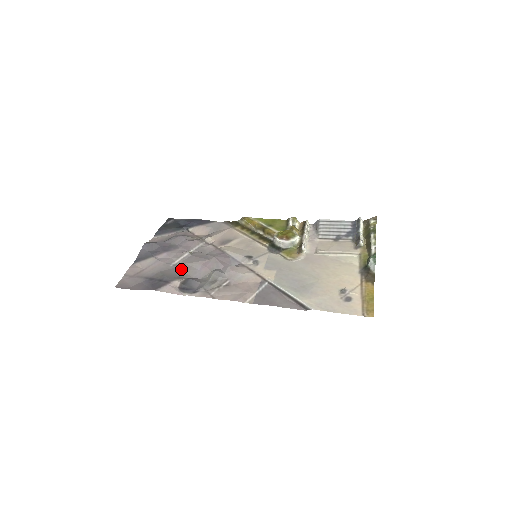
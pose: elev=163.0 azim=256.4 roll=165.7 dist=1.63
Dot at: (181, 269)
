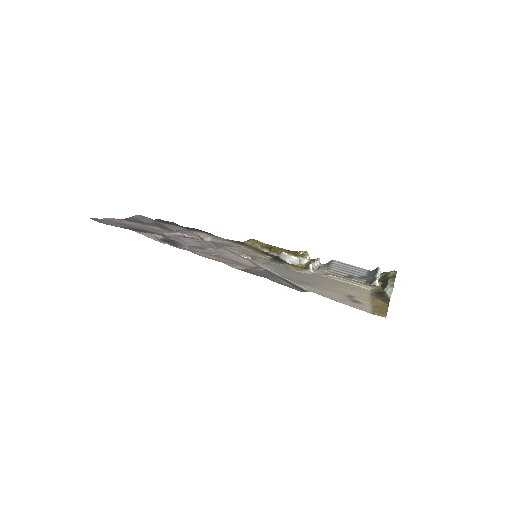
Dot at: (169, 236)
